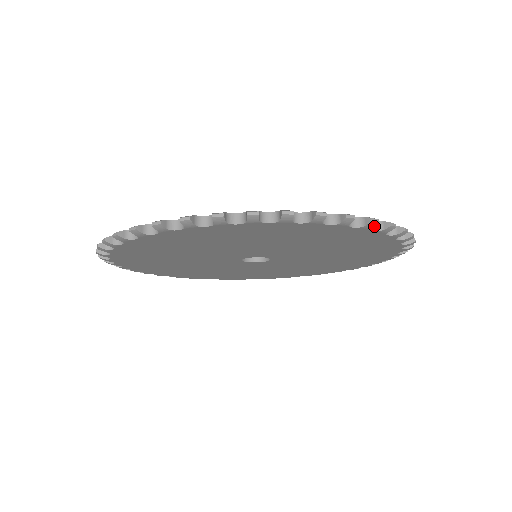
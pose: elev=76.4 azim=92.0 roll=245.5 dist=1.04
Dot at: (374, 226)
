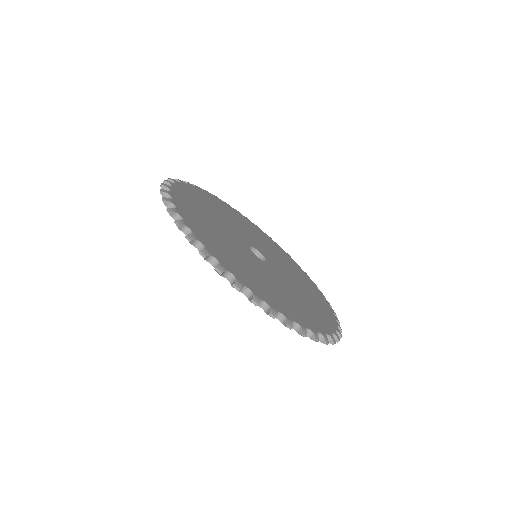
Dot at: (265, 306)
